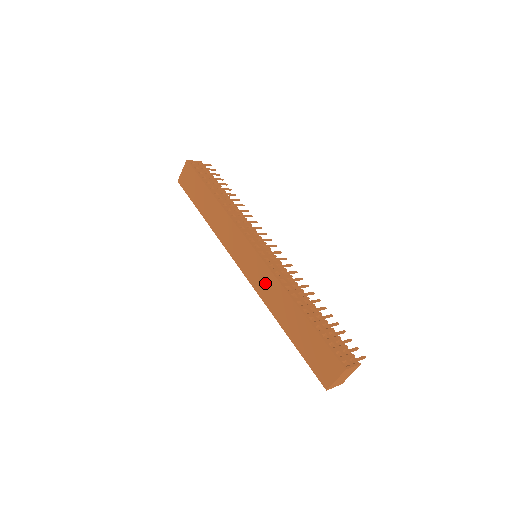
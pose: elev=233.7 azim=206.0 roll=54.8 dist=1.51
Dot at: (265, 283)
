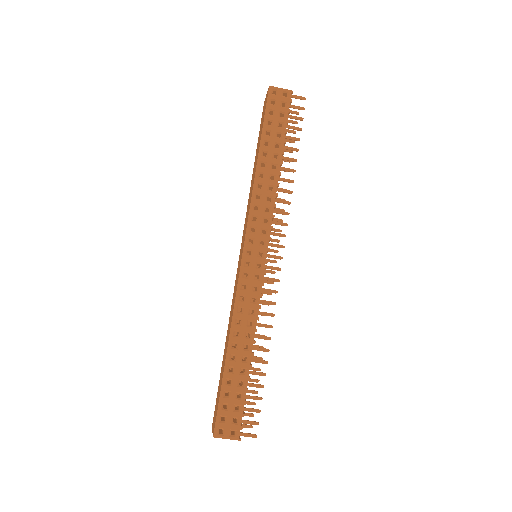
Dot at: (234, 295)
